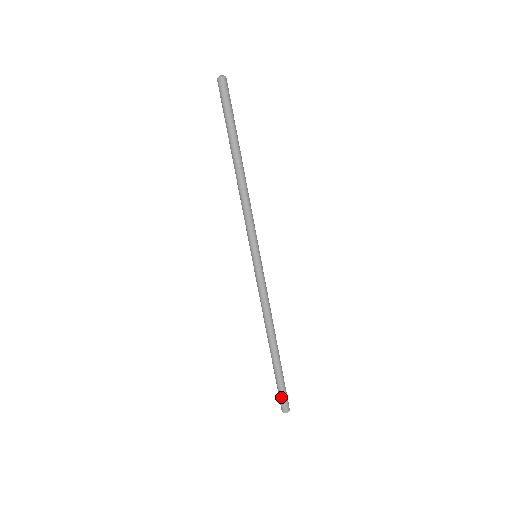
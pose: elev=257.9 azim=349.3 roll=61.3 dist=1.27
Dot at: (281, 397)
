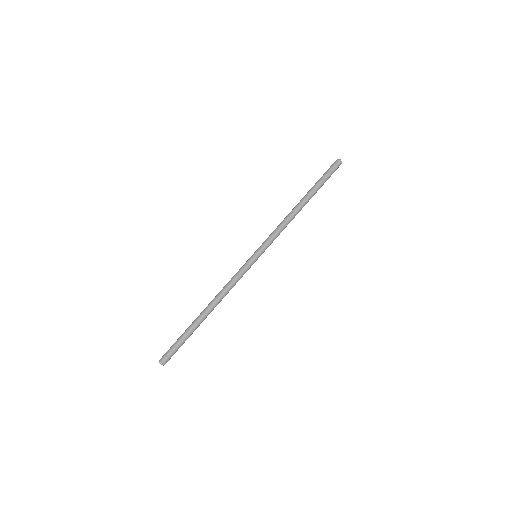
Dot at: (170, 348)
